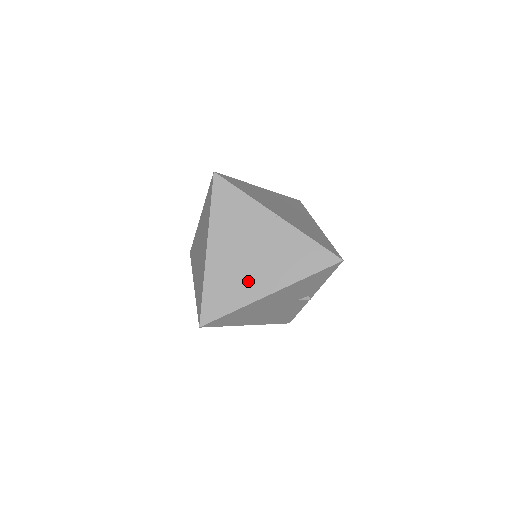
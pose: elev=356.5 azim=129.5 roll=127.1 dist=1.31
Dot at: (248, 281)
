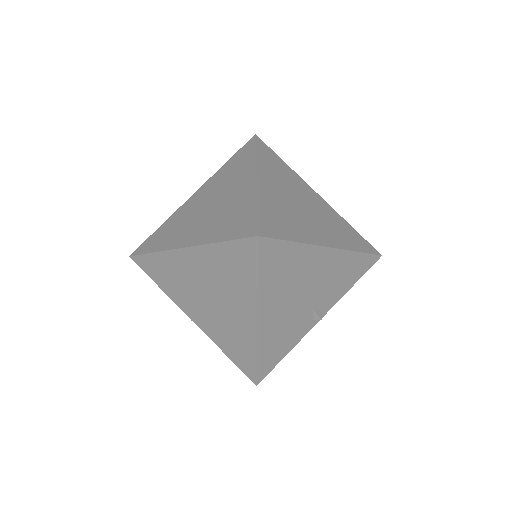
Dot at: (305, 224)
